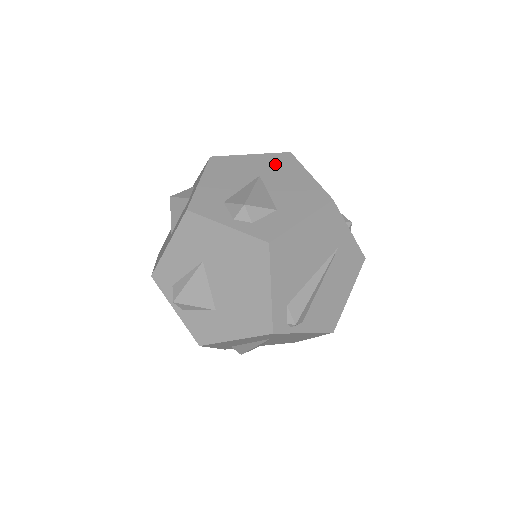
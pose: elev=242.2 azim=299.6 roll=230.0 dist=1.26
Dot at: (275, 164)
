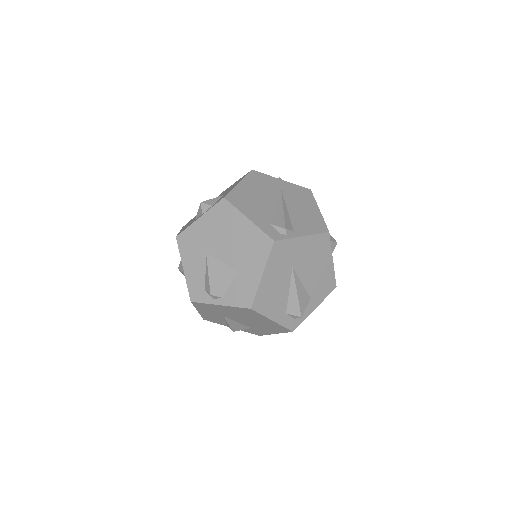
Dot at: occluded
